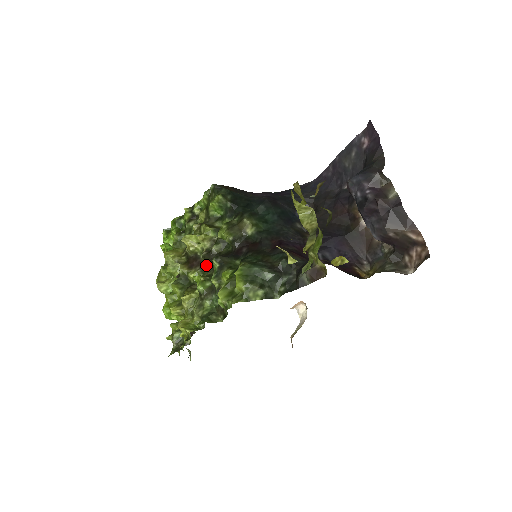
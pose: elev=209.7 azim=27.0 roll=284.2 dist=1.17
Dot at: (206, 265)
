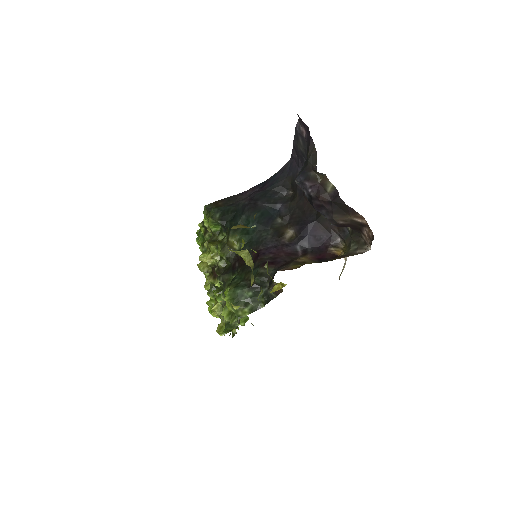
Dot at: occluded
